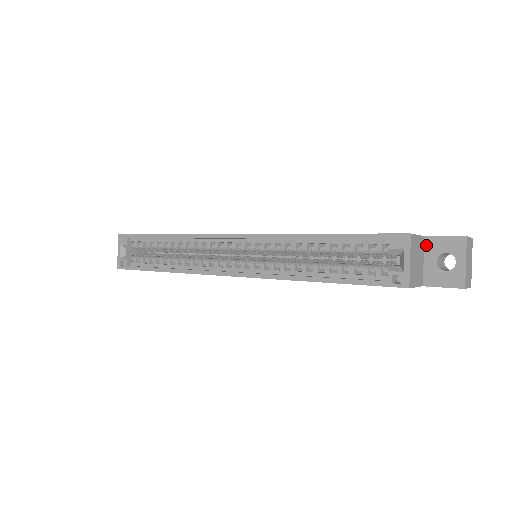
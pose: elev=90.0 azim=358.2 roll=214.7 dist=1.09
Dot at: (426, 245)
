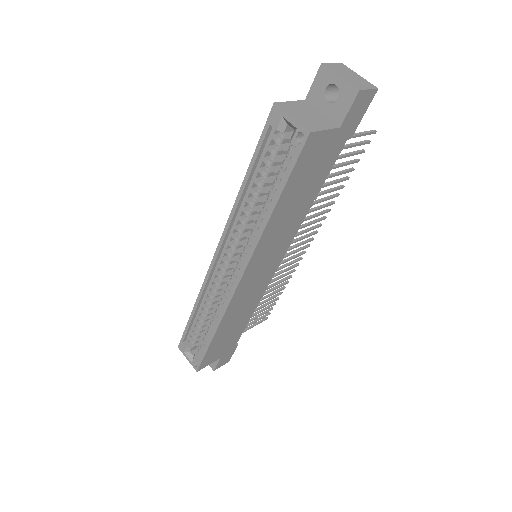
Dot at: (312, 103)
